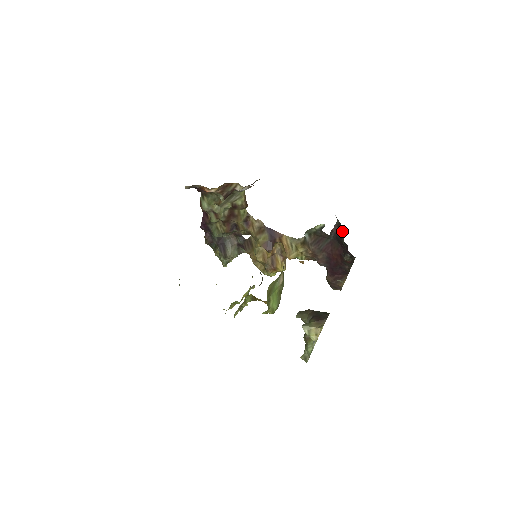
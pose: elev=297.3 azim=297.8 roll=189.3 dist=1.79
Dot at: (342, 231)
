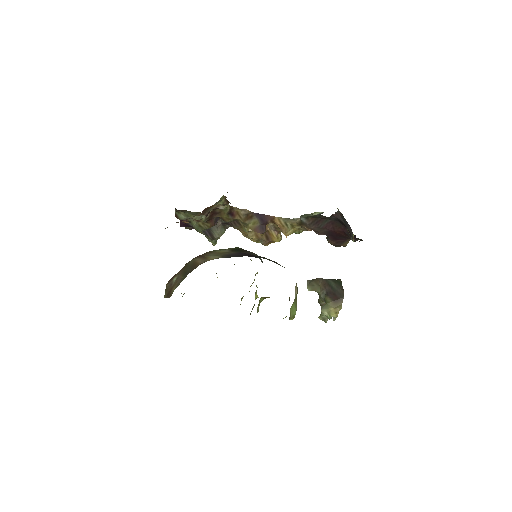
Dot at: (348, 225)
